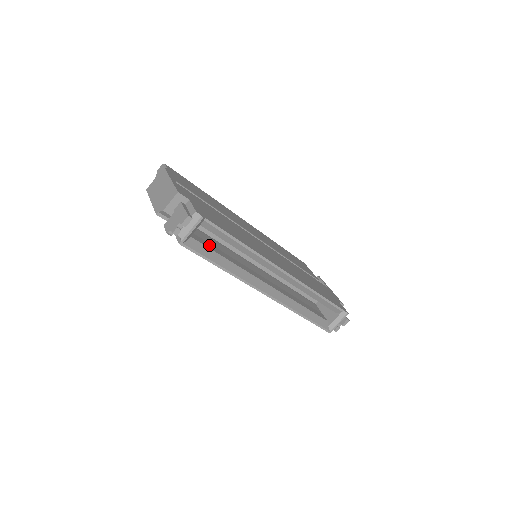
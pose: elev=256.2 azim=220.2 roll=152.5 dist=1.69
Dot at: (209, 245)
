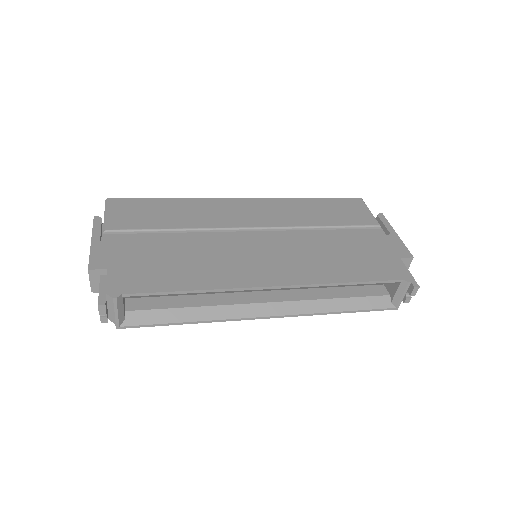
Dot at: (163, 300)
